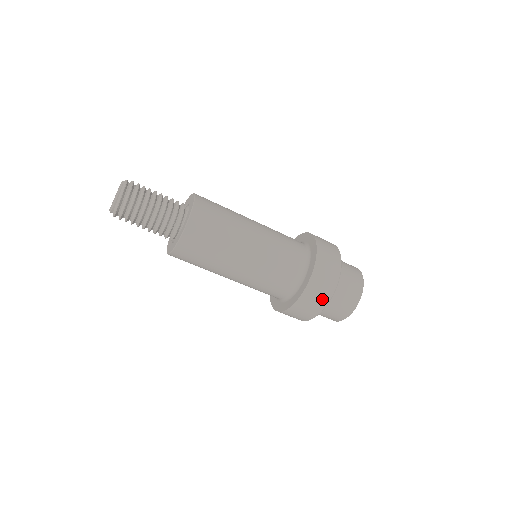
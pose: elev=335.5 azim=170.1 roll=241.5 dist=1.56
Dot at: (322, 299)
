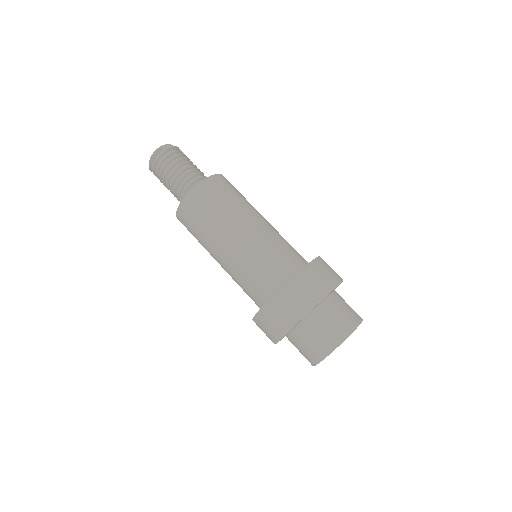
Dot at: (270, 335)
